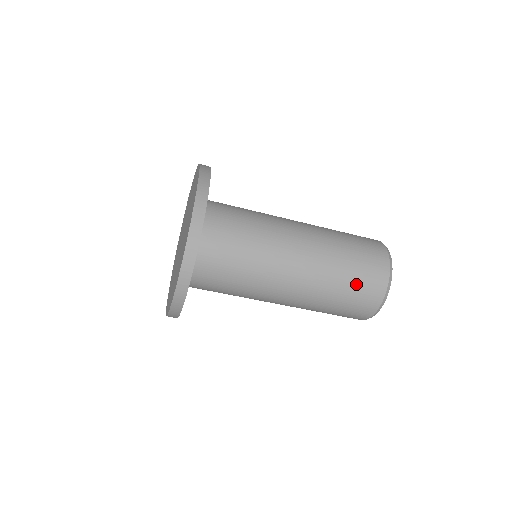
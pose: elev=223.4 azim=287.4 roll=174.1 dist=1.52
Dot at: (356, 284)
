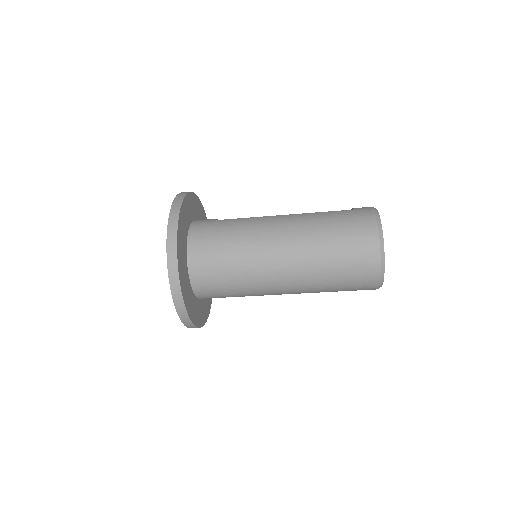
Dot at: (346, 275)
